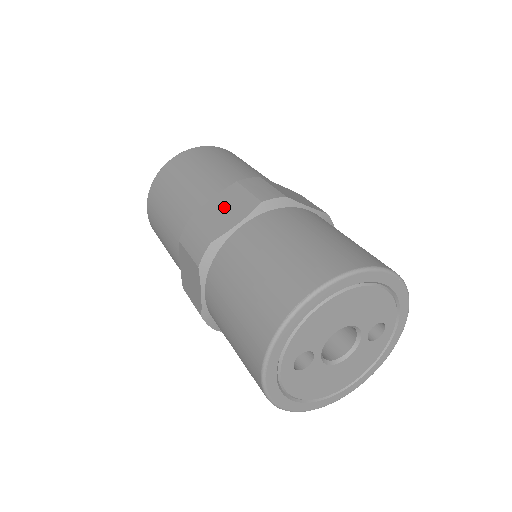
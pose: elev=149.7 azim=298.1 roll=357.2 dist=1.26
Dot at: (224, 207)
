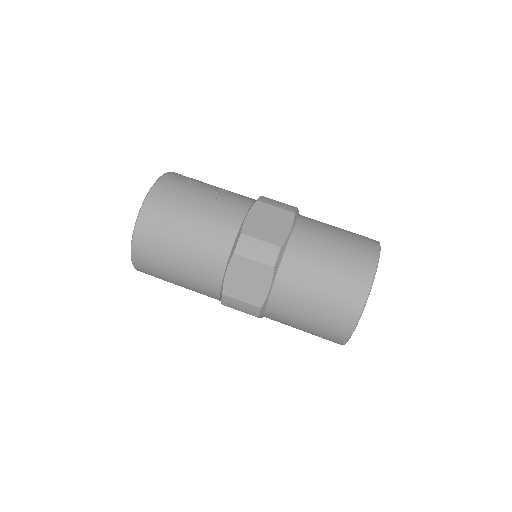
Dot at: (245, 279)
